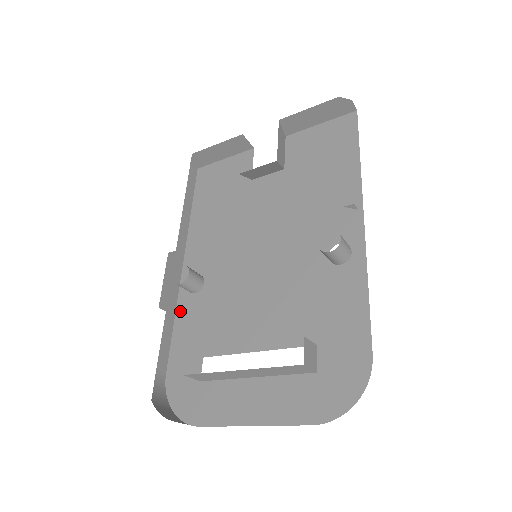
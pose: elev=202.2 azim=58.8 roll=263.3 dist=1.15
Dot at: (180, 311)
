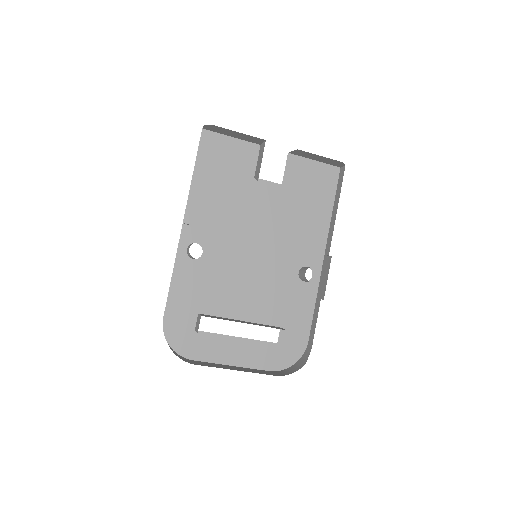
Dot at: (178, 269)
